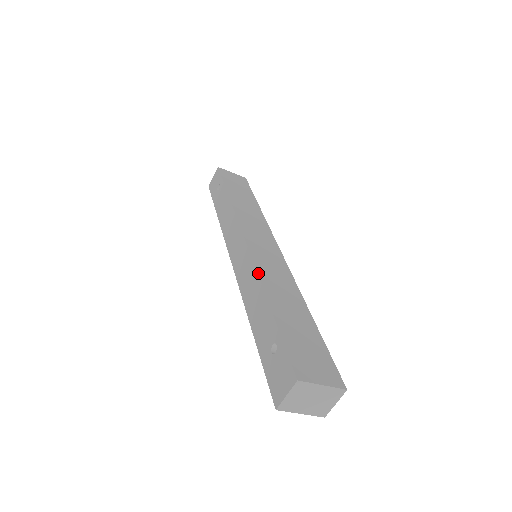
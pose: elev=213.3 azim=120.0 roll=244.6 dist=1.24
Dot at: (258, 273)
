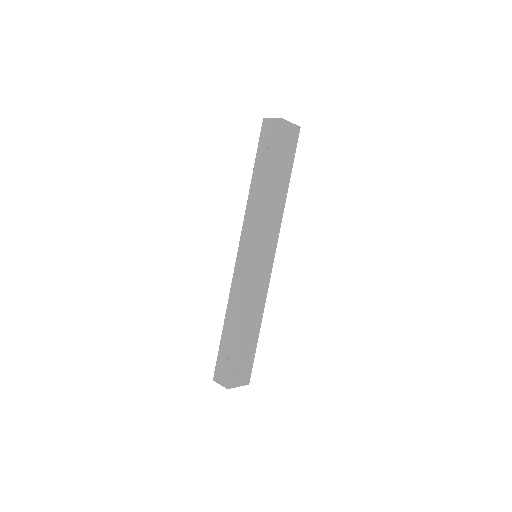
Dot at: (245, 301)
